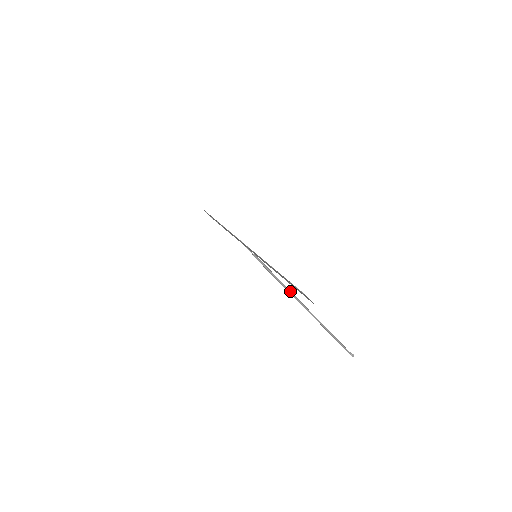
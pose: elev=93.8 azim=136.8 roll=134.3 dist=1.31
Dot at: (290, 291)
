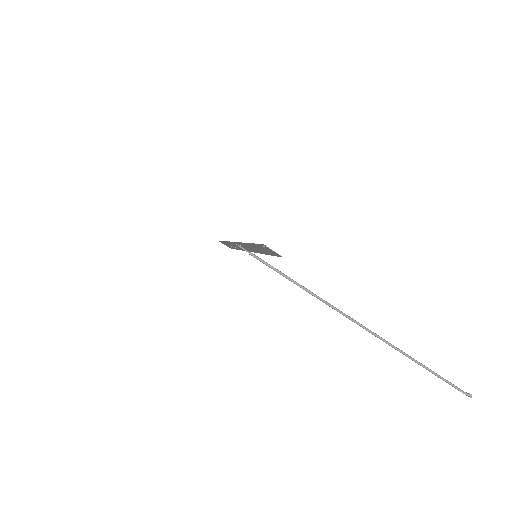
Dot at: (320, 298)
